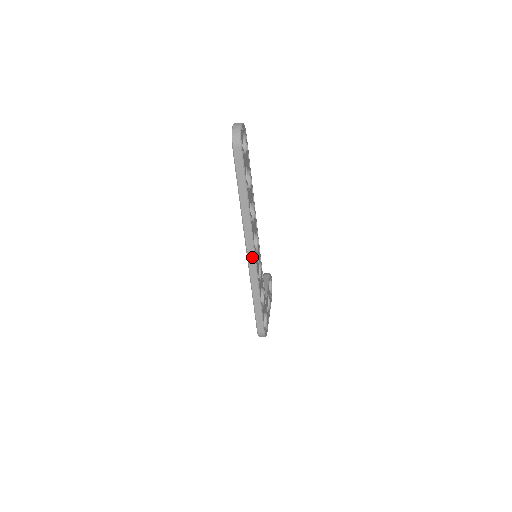
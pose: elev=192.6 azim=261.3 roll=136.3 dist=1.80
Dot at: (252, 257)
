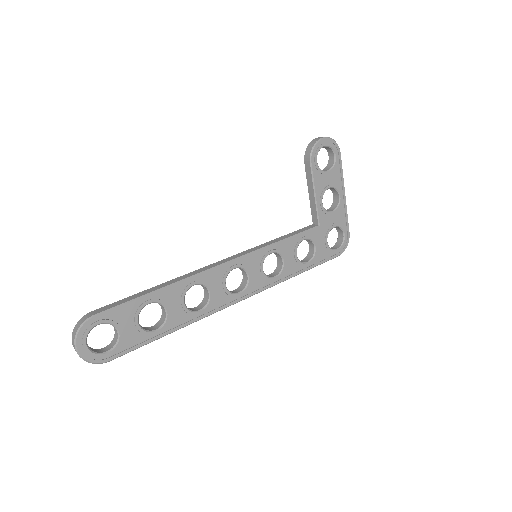
Dot at: (246, 297)
